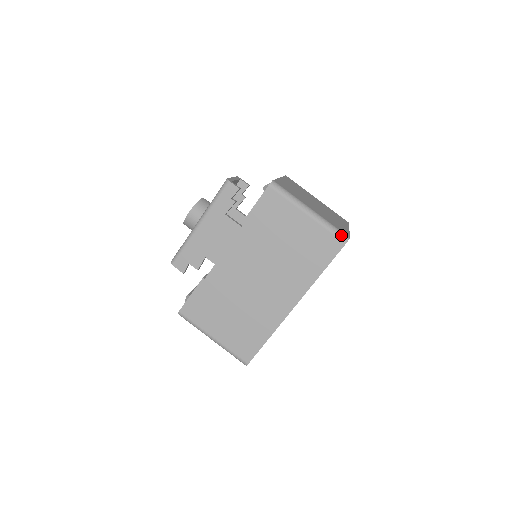
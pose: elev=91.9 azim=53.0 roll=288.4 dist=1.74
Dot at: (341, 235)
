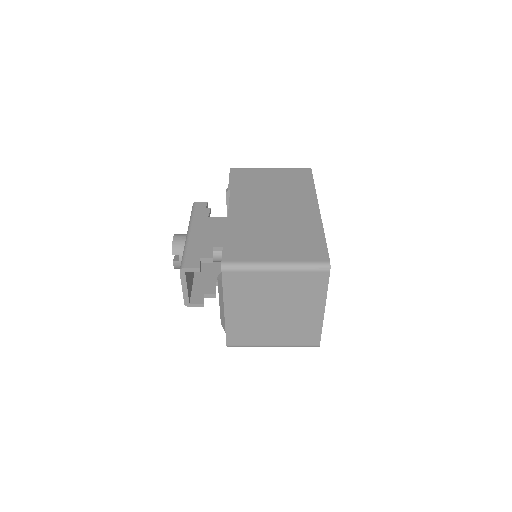
Dot at: (303, 168)
